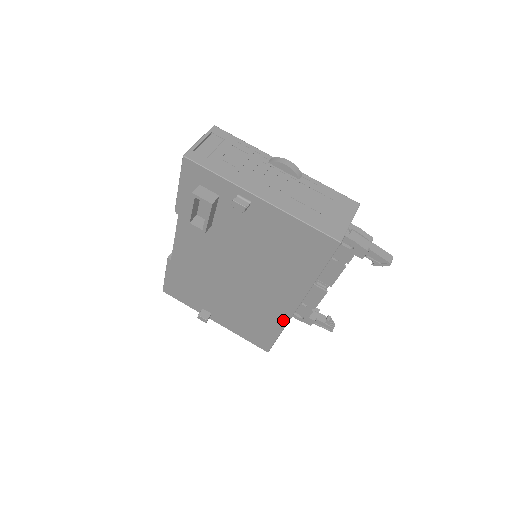
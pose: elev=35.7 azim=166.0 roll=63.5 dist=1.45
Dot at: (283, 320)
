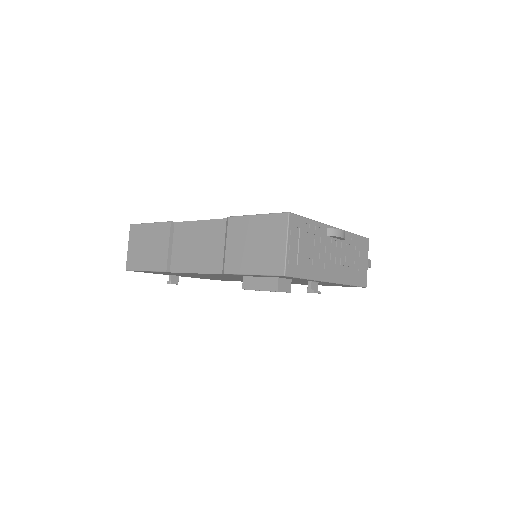
Dot at: occluded
